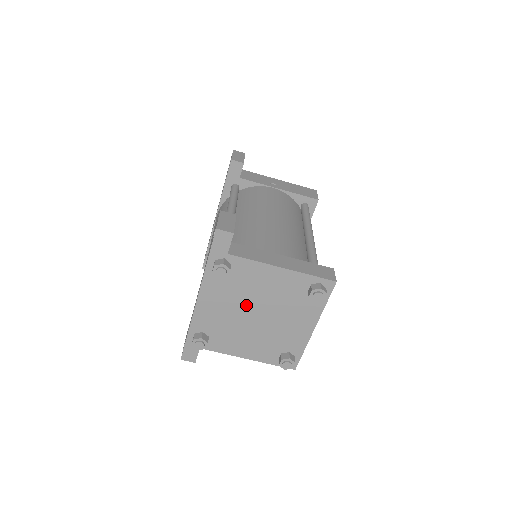
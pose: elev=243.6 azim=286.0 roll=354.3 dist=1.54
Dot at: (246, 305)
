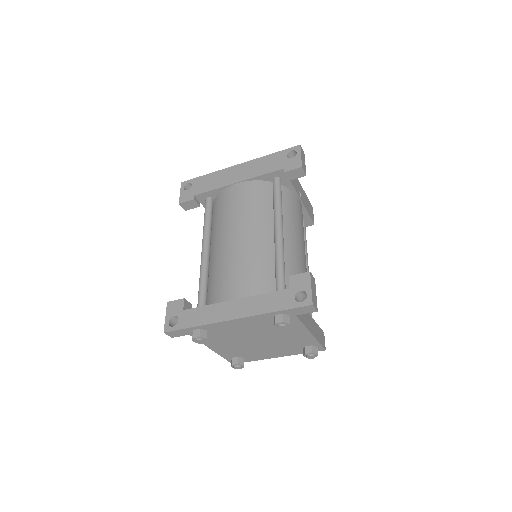
Dot at: (260, 335)
